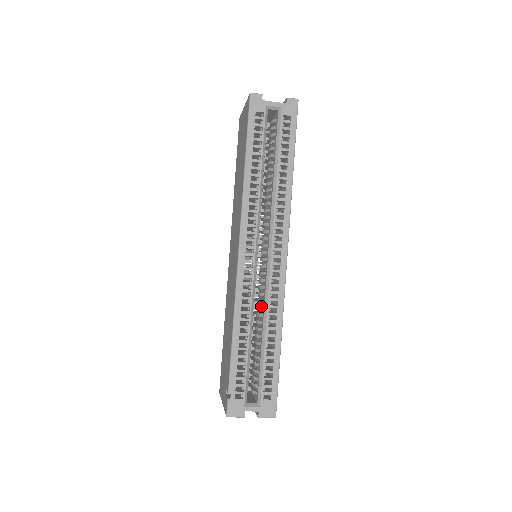
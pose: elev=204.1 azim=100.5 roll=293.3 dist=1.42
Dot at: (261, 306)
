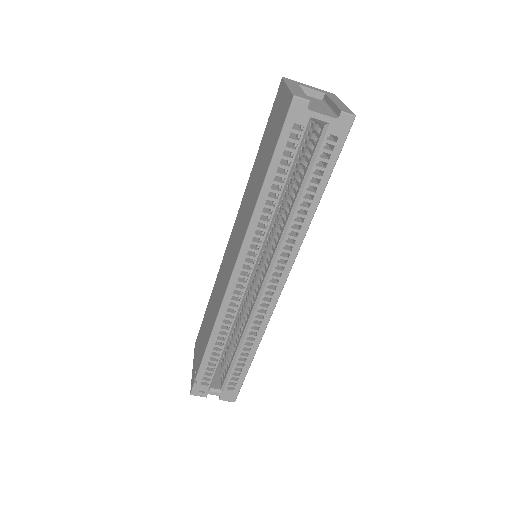
Dot at: occluded
